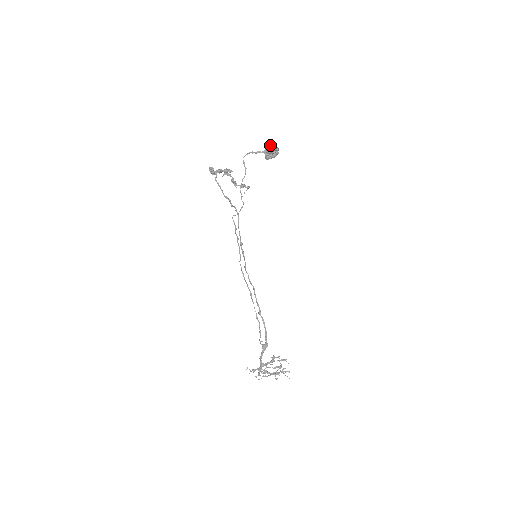
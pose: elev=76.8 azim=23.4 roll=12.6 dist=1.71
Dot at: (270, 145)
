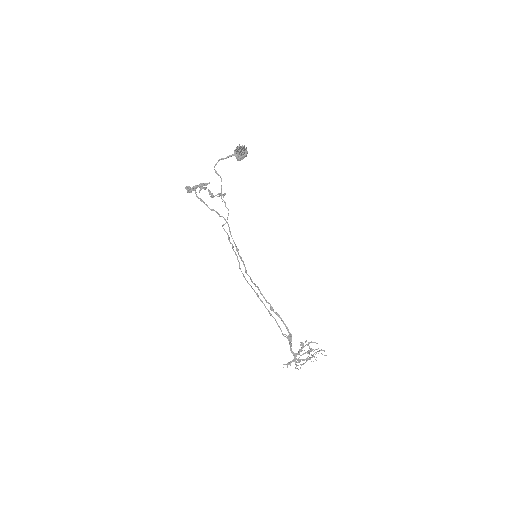
Dot at: (237, 146)
